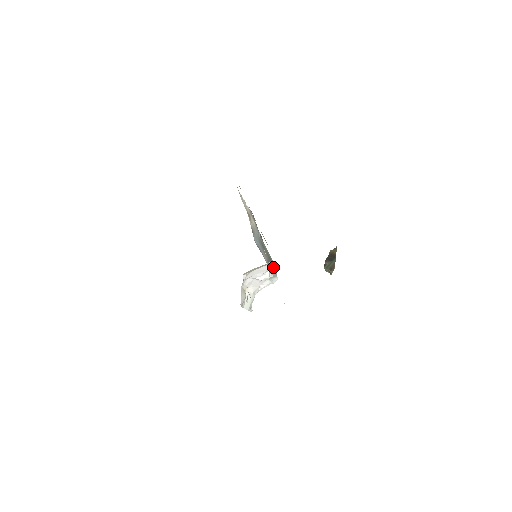
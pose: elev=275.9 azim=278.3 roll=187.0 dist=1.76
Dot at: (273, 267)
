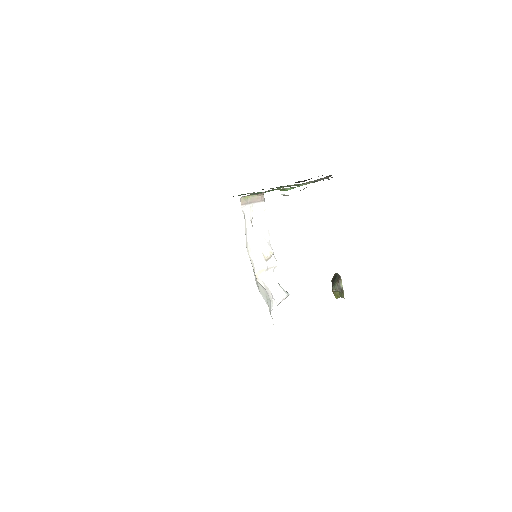
Dot at: occluded
